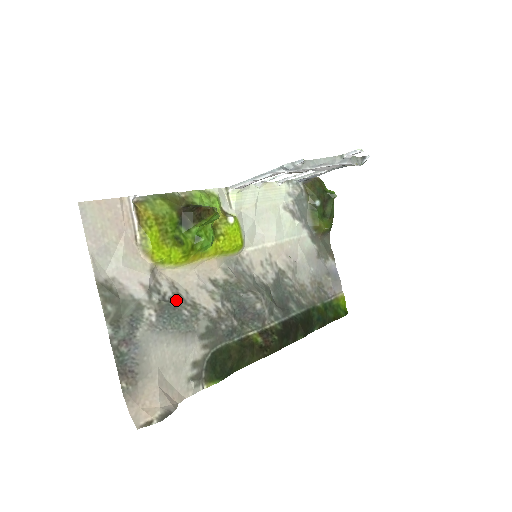
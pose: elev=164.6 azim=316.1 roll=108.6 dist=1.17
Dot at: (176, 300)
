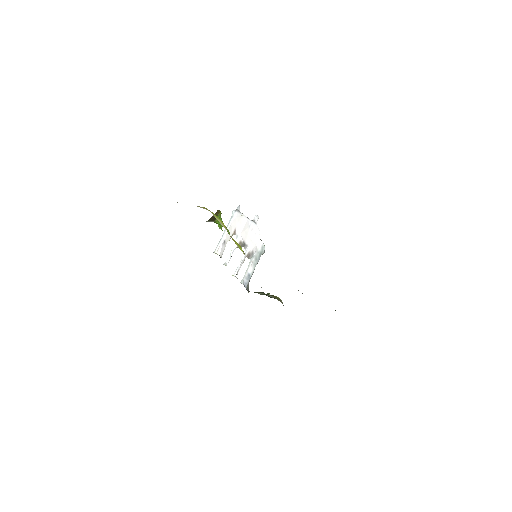
Dot at: occluded
